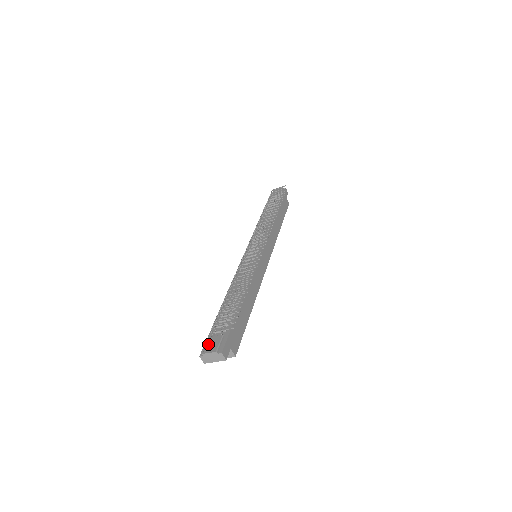
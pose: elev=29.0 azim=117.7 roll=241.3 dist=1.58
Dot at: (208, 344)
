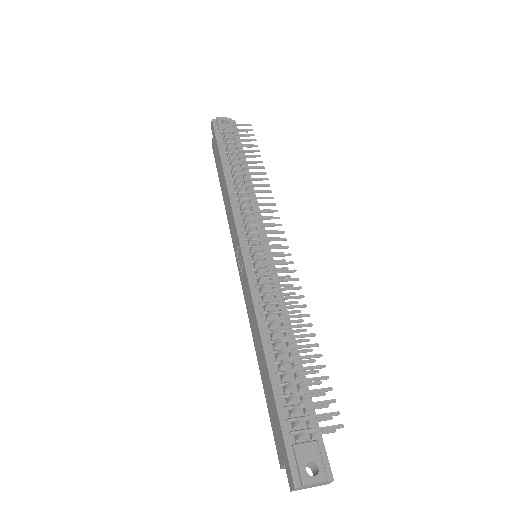
Dot at: (302, 463)
